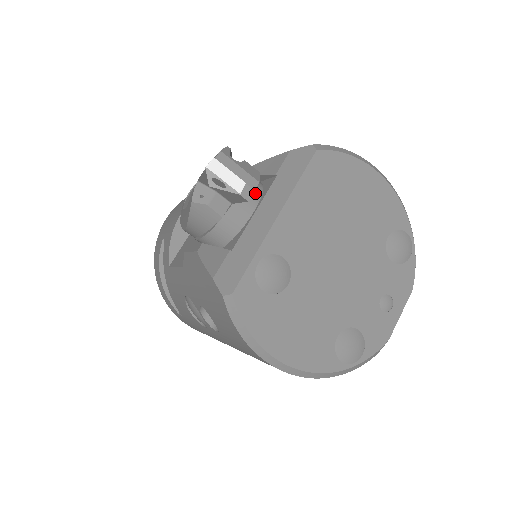
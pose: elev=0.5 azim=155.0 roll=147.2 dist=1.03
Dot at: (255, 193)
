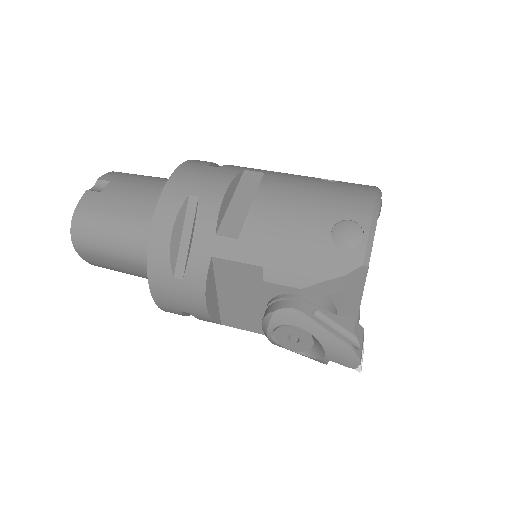
Dot at: (334, 310)
